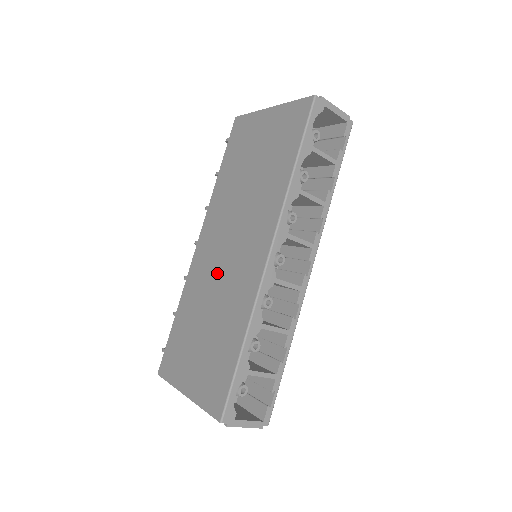
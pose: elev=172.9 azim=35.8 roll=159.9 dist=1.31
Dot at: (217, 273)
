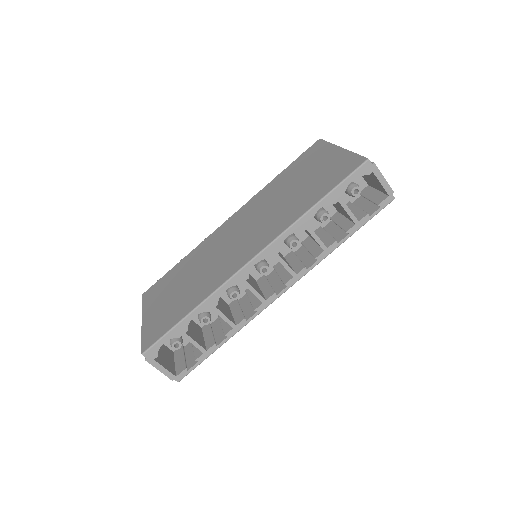
Dot at: (219, 250)
